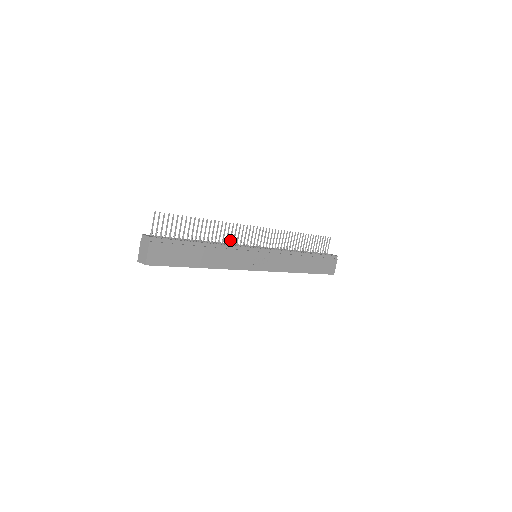
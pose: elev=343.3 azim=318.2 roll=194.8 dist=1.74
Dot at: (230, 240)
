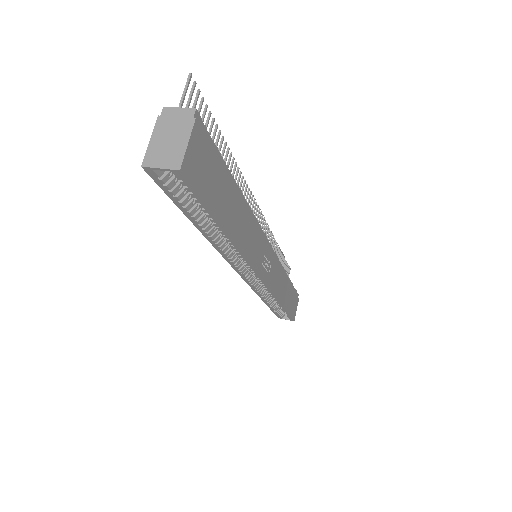
Dot at: occluded
